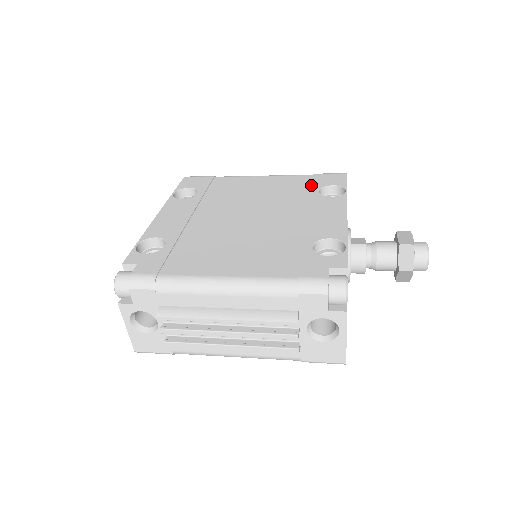
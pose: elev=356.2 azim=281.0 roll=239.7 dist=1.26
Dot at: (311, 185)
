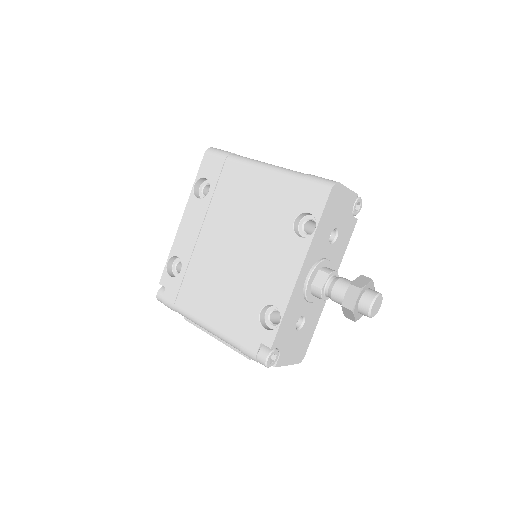
Dot at: (293, 205)
